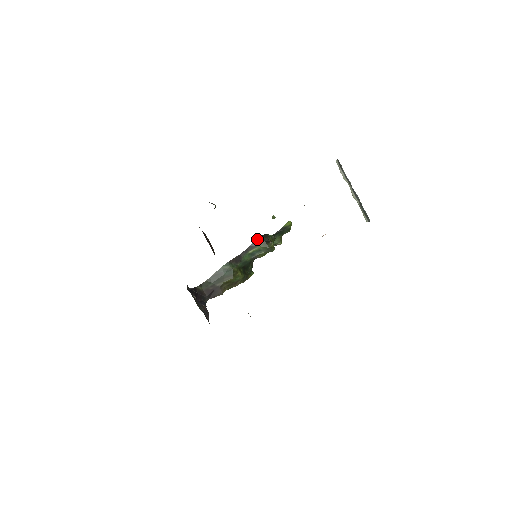
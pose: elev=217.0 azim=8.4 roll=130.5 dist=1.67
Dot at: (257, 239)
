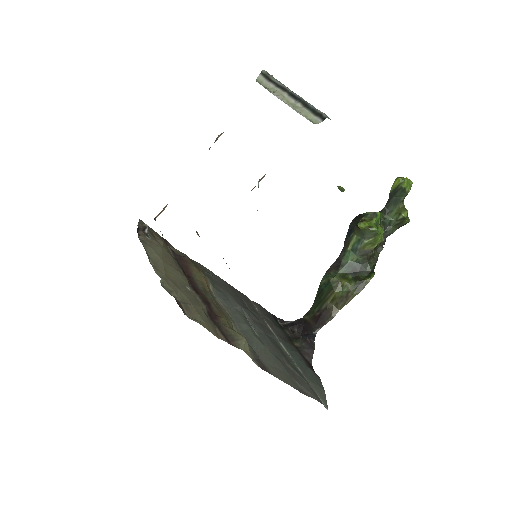
Dot at: (349, 227)
